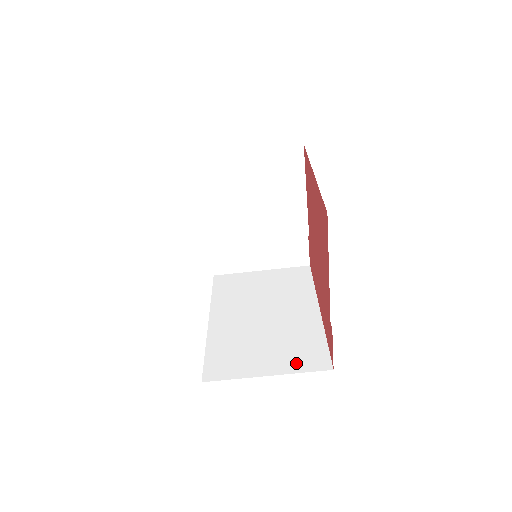
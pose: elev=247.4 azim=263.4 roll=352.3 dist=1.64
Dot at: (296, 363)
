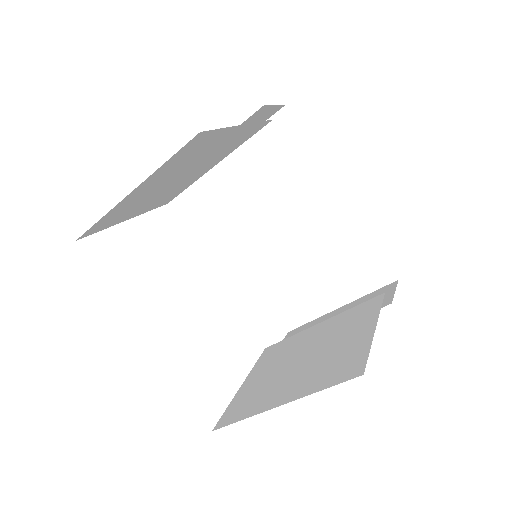
Dot at: (358, 284)
